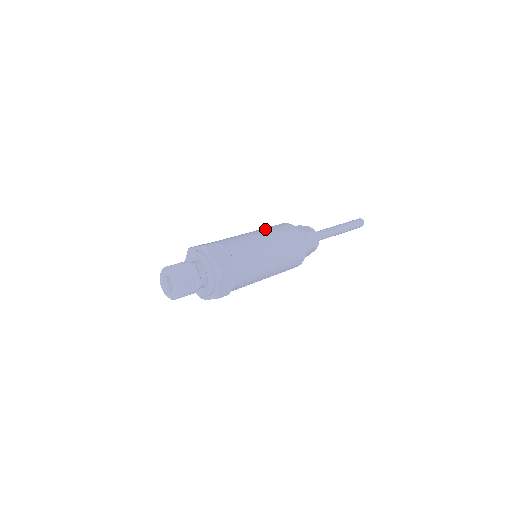
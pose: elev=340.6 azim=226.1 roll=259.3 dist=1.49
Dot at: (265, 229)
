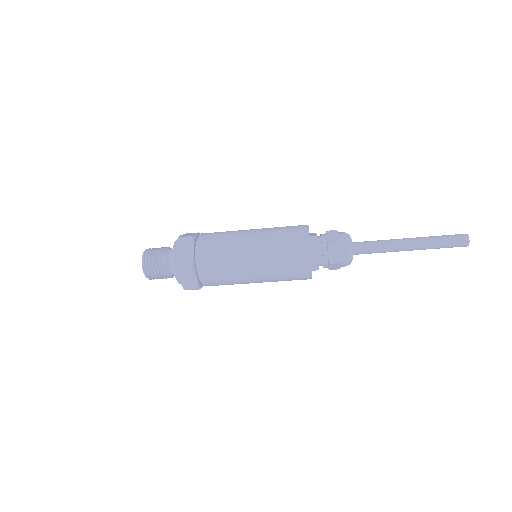
Dot at: occluded
